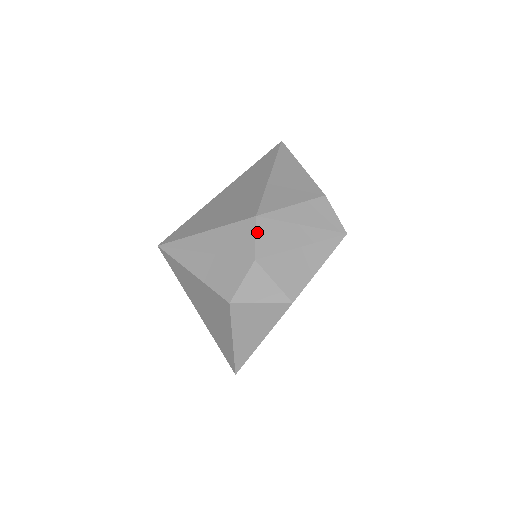
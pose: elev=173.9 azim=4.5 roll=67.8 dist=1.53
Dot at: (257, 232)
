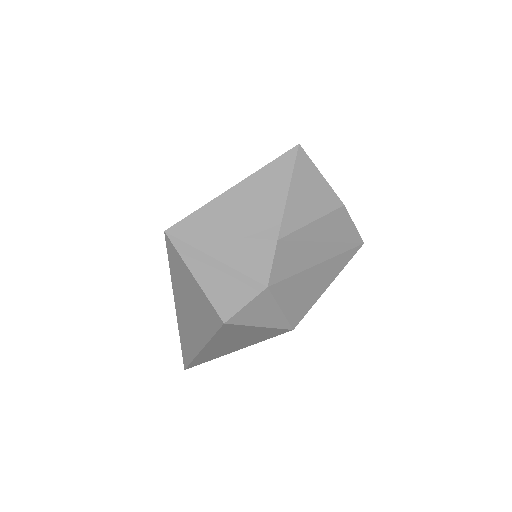
Dot at: (275, 256)
